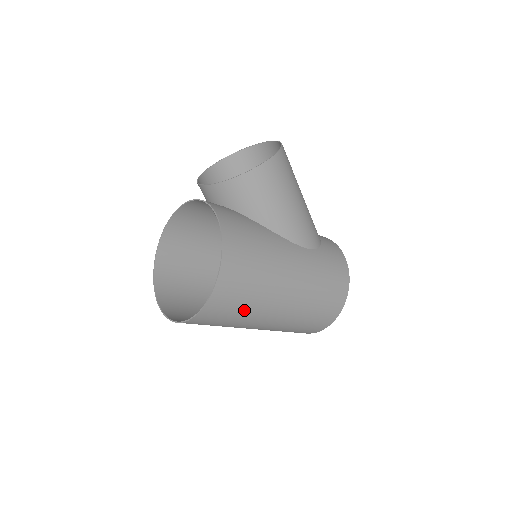
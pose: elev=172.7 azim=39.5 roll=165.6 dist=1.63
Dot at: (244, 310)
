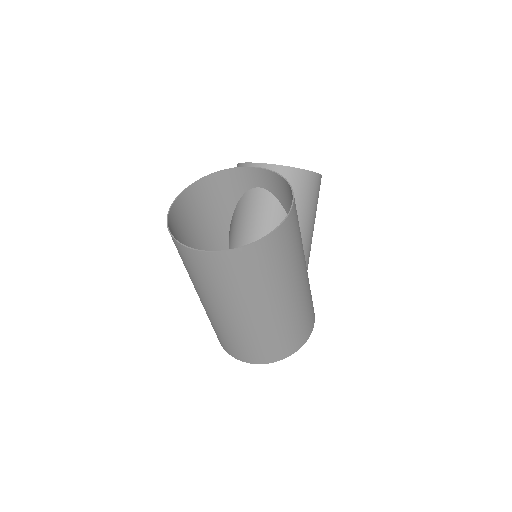
Dot at: (271, 275)
